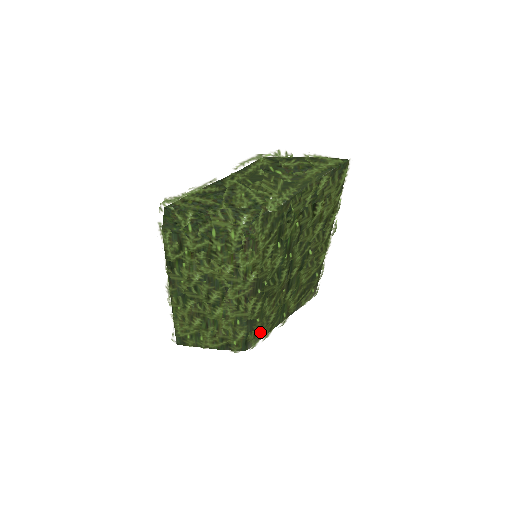
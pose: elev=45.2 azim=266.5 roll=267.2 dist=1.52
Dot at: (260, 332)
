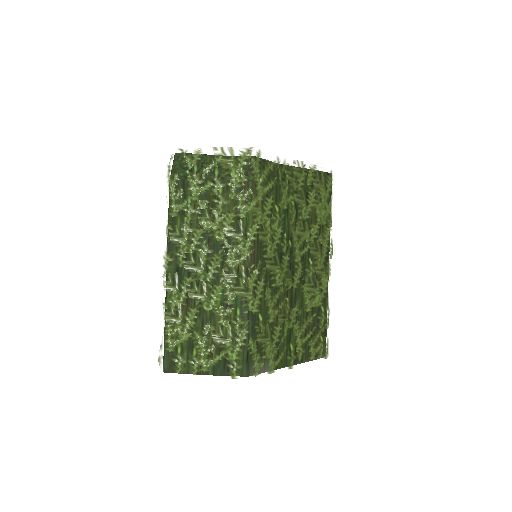
Dot at: (264, 349)
